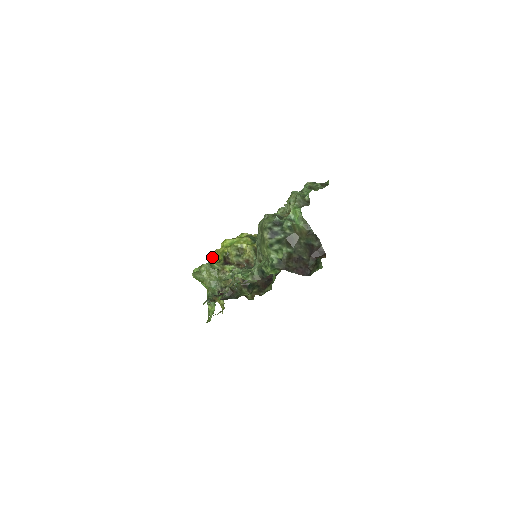
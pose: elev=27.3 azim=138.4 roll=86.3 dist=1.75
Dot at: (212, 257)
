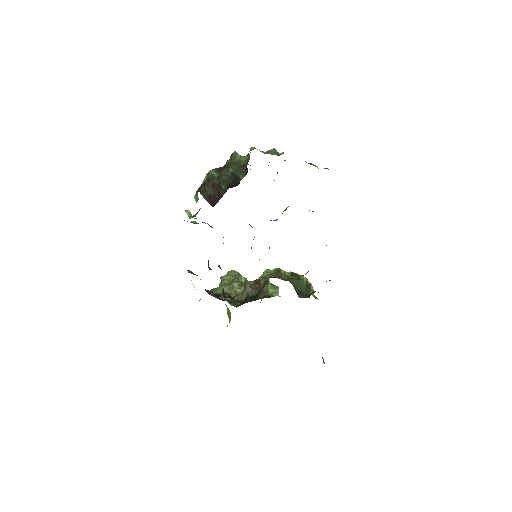
Dot at: occluded
